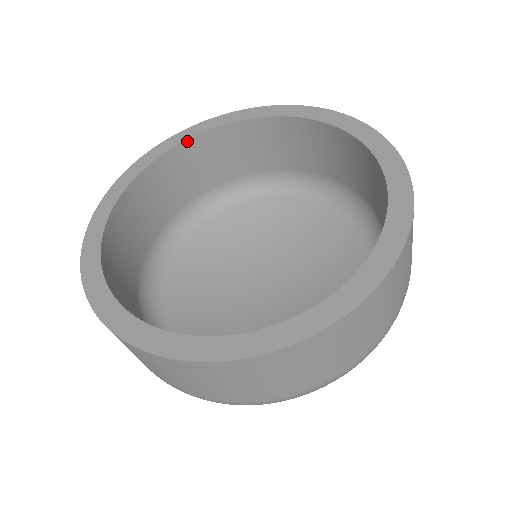
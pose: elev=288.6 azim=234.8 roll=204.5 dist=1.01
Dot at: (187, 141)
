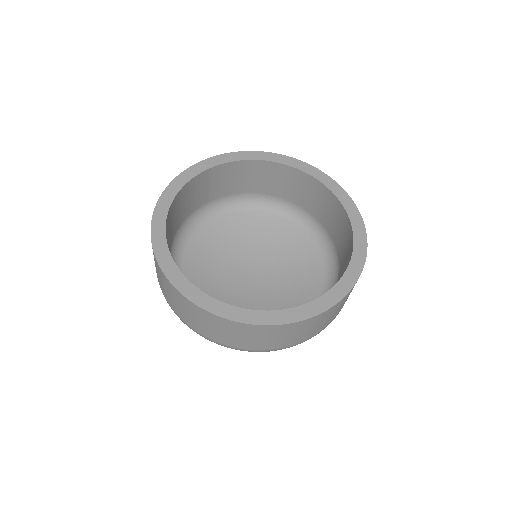
Dot at: (256, 161)
